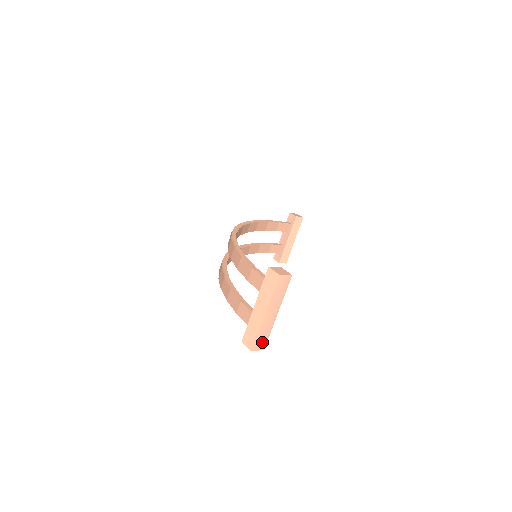
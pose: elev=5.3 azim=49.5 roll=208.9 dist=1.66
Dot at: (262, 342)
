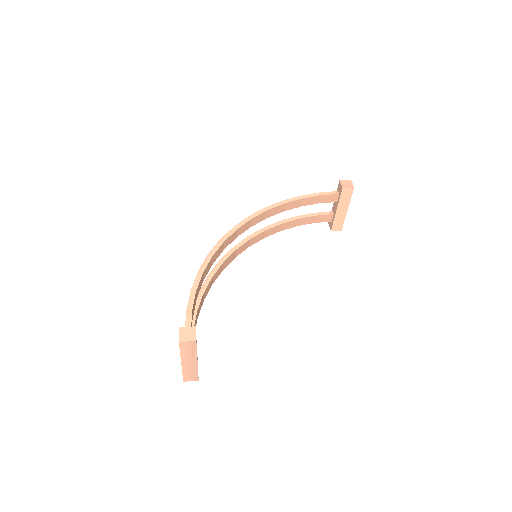
Dot at: (193, 377)
